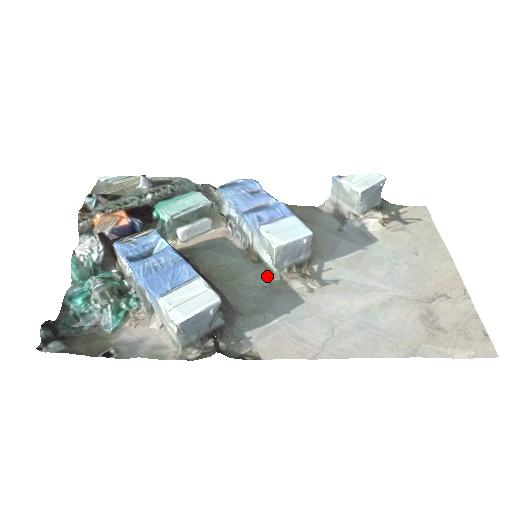
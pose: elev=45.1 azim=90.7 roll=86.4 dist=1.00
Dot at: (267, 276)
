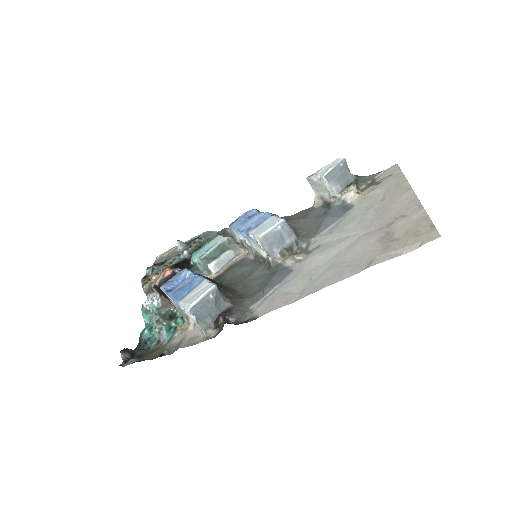
Dot at: (268, 266)
